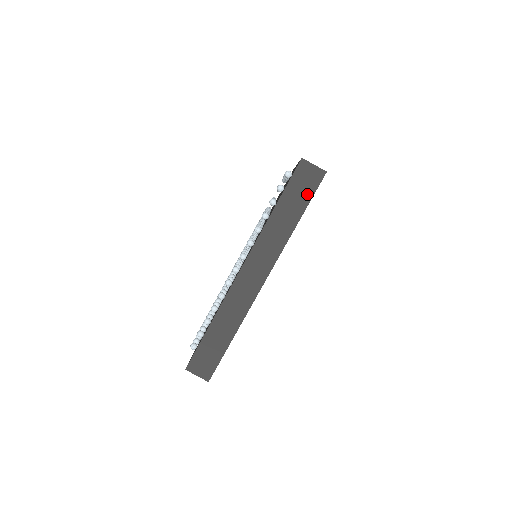
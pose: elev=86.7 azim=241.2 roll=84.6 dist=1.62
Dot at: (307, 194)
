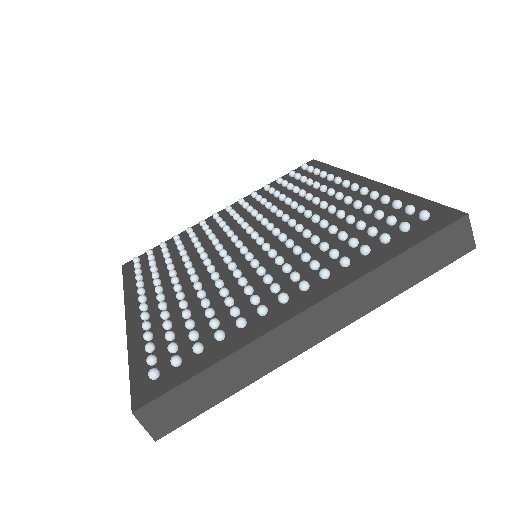
Dot at: (441, 261)
